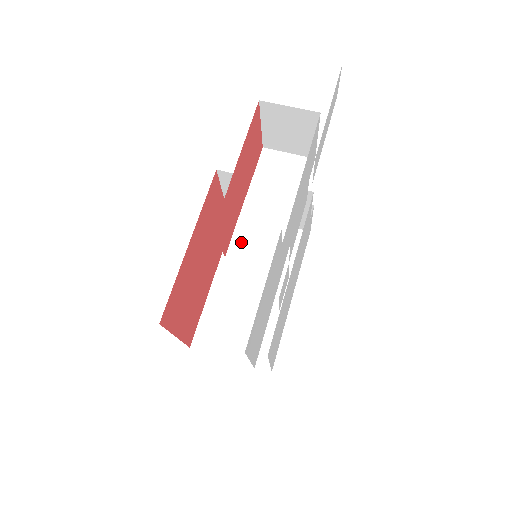
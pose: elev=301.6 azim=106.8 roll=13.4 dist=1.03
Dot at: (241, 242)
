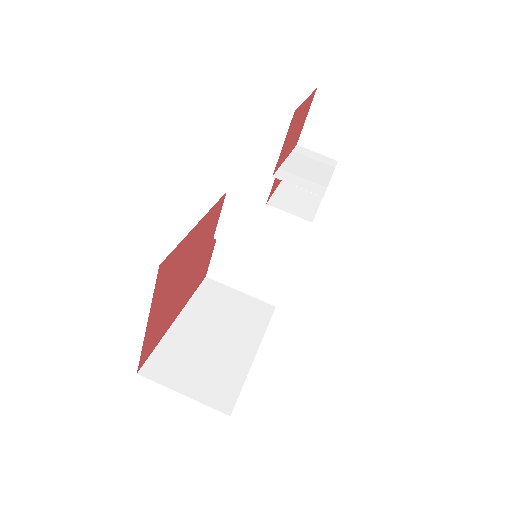
Dot at: (286, 174)
